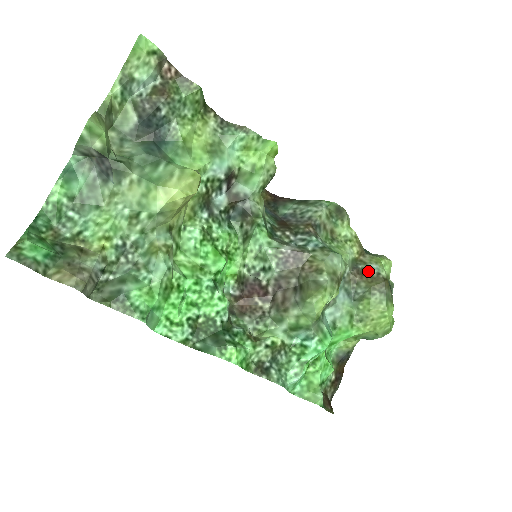
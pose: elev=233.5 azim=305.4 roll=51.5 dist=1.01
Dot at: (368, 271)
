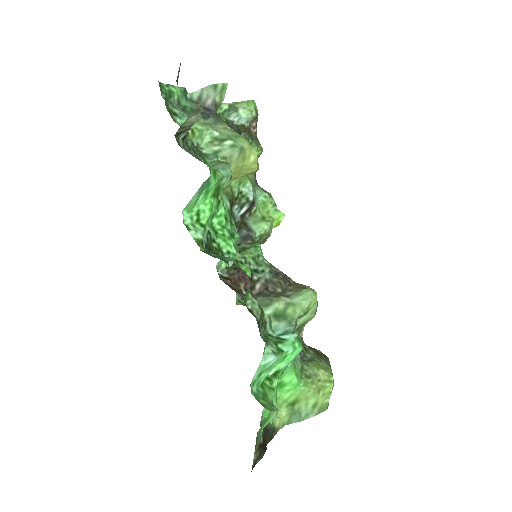
Dot at: (314, 348)
